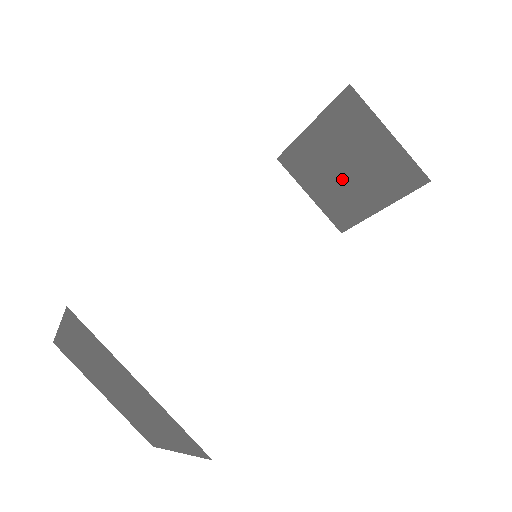
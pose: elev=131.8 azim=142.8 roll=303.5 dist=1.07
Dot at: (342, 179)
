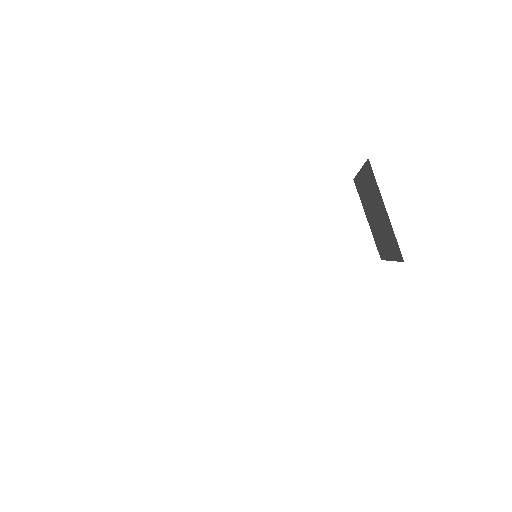
Dot at: (376, 221)
